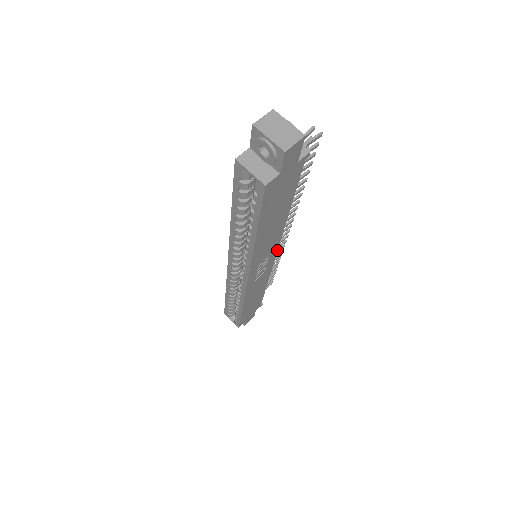
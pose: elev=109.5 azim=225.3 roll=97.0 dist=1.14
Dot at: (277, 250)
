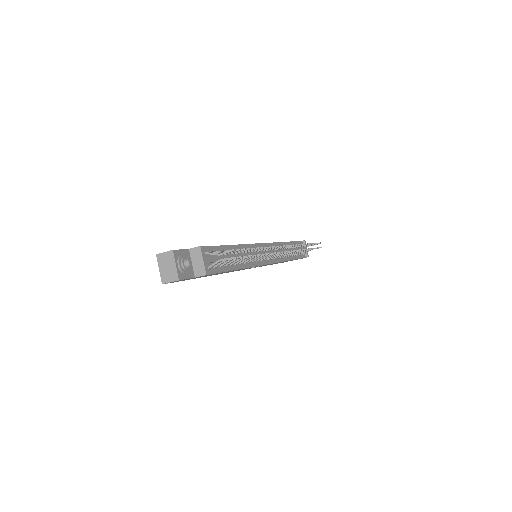
Dot at: (264, 264)
